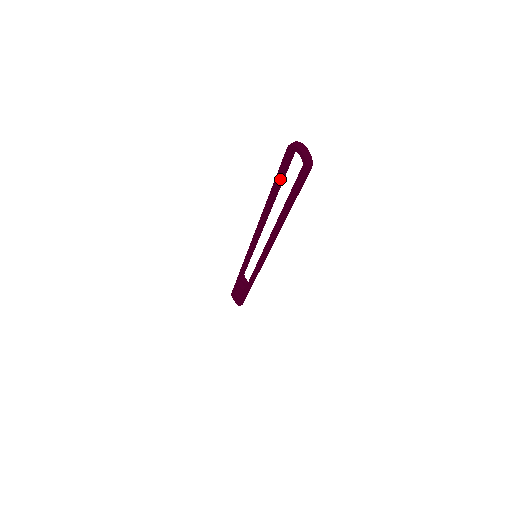
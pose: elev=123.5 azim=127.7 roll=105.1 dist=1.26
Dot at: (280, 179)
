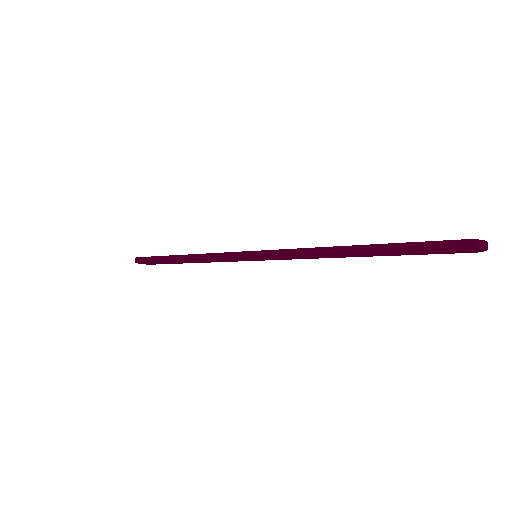
Dot at: (414, 250)
